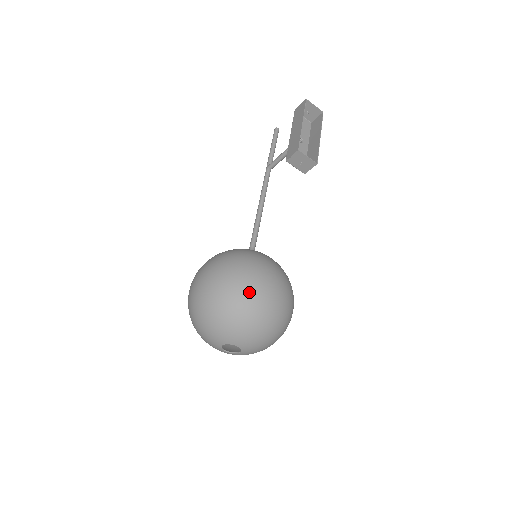
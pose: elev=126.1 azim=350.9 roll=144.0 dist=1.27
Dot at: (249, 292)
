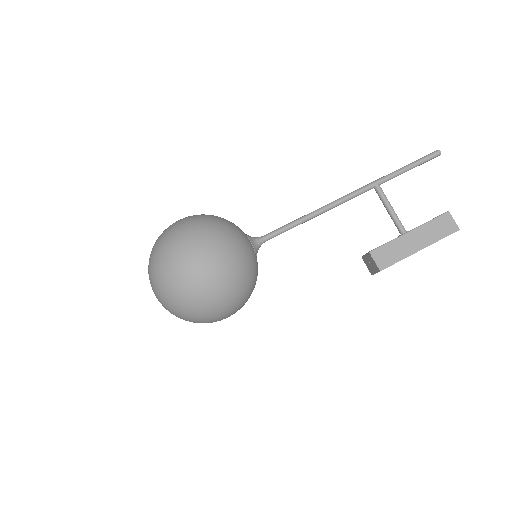
Dot at: (208, 318)
